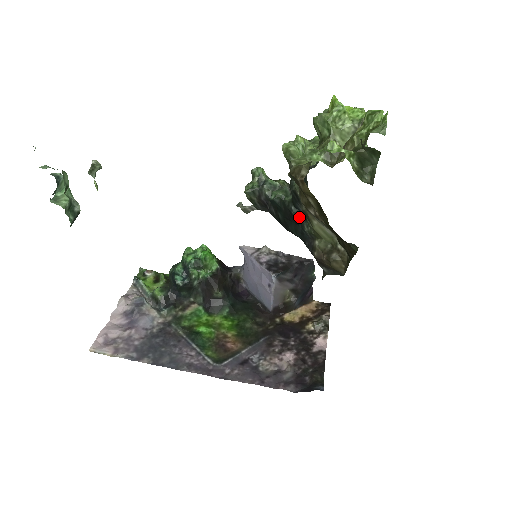
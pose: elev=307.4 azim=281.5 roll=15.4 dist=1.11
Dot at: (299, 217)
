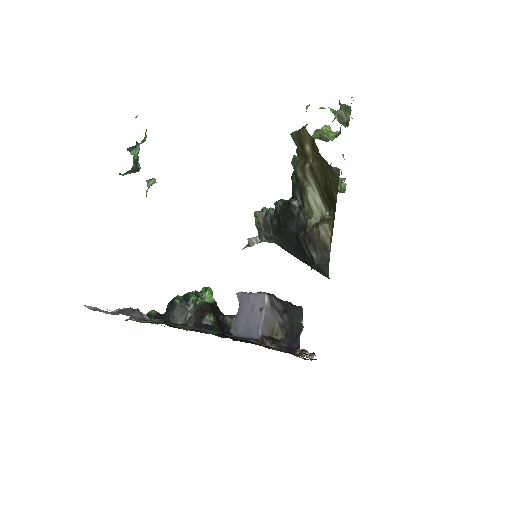
Dot at: (296, 208)
